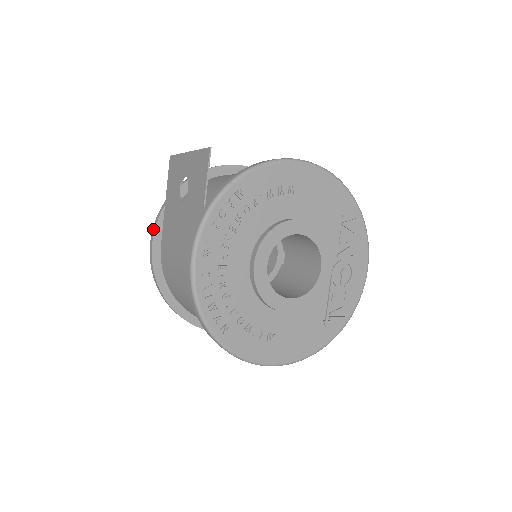
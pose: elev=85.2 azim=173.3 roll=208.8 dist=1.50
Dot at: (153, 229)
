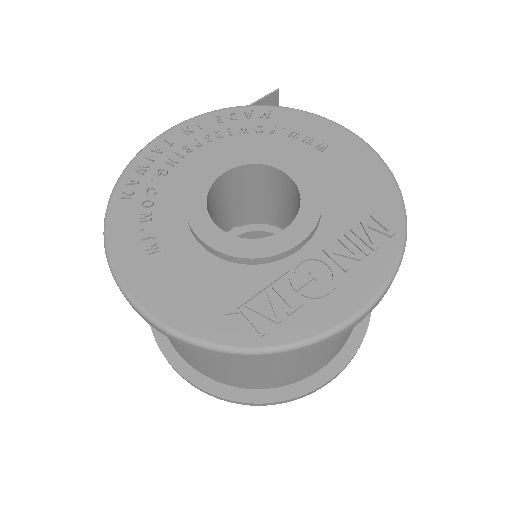
Dot at: occluded
